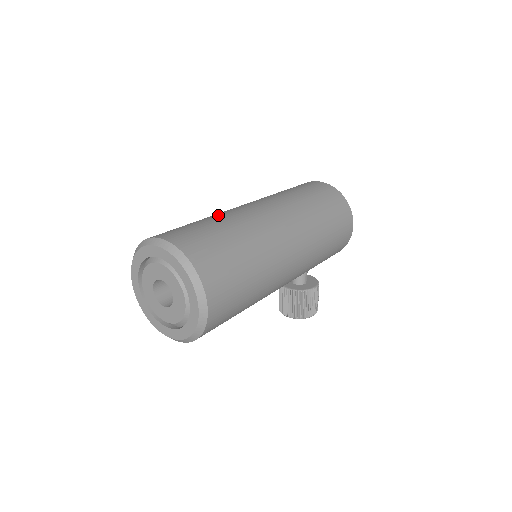
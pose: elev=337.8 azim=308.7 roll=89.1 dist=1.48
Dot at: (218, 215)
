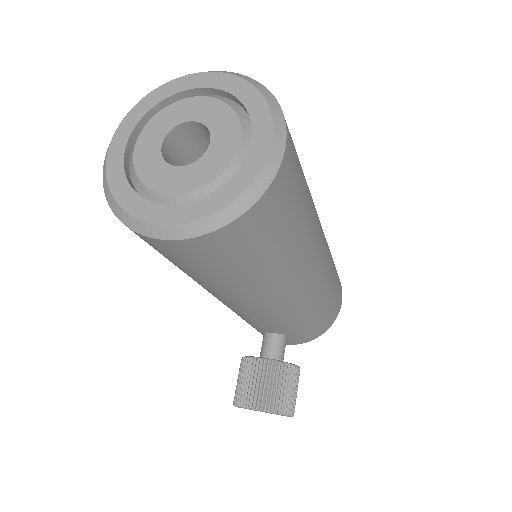
Dot at: occluded
